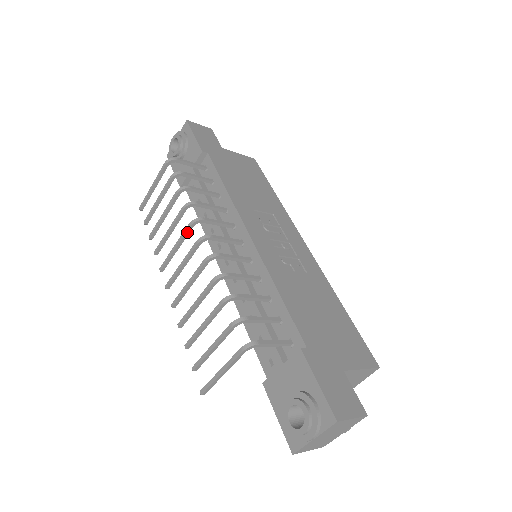
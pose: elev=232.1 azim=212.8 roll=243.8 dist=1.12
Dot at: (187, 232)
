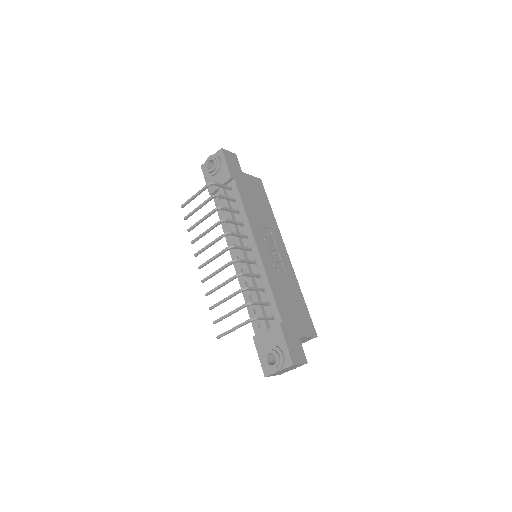
Dot at: (219, 239)
